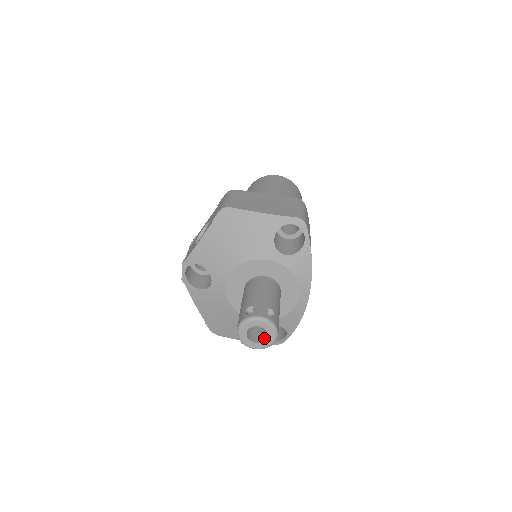
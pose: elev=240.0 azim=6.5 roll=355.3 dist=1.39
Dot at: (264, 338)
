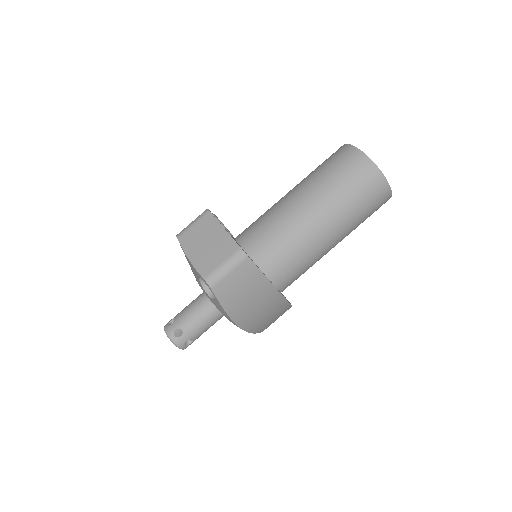
Dot at: occluded
